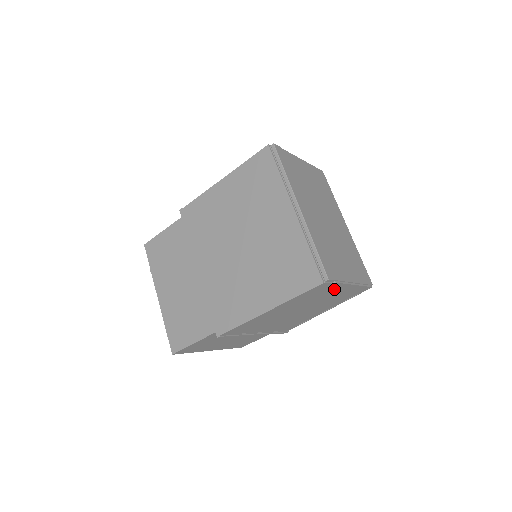
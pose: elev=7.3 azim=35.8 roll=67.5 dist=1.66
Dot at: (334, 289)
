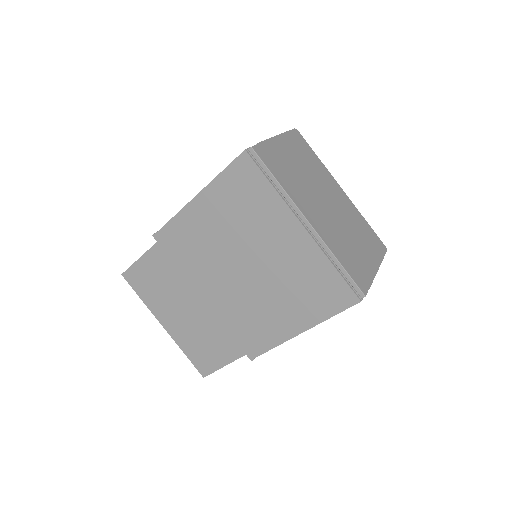
Dot at: occluded
